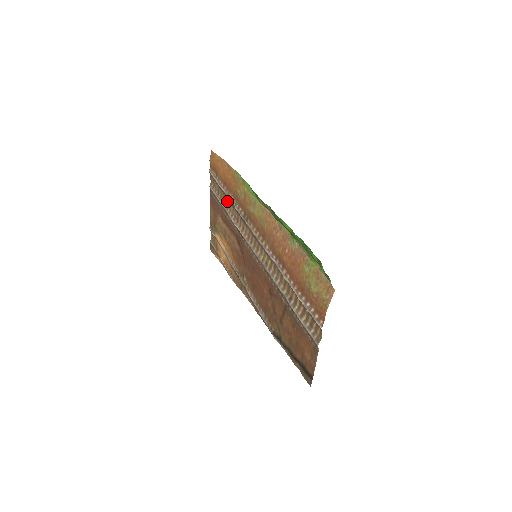
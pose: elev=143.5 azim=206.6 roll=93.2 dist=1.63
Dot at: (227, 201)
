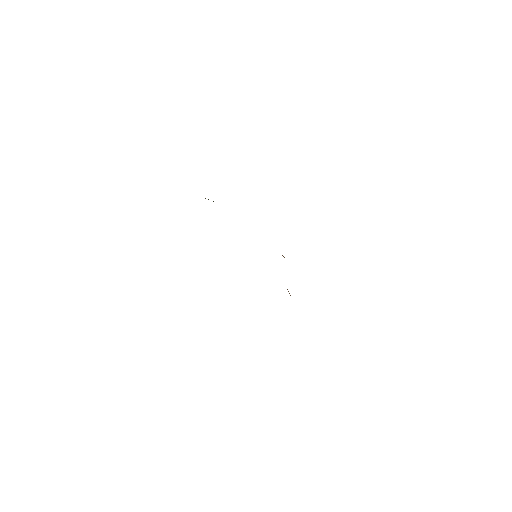
Dot at: occluded
